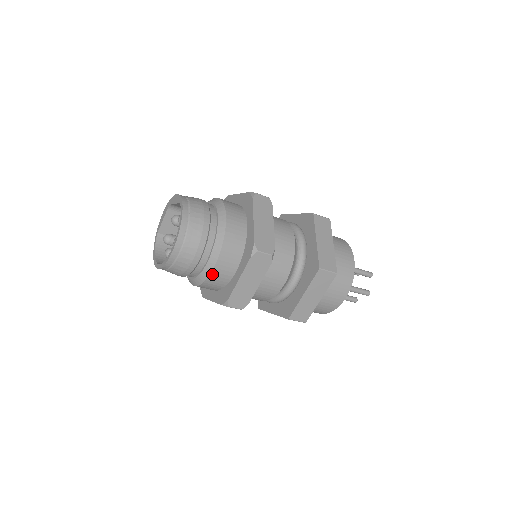
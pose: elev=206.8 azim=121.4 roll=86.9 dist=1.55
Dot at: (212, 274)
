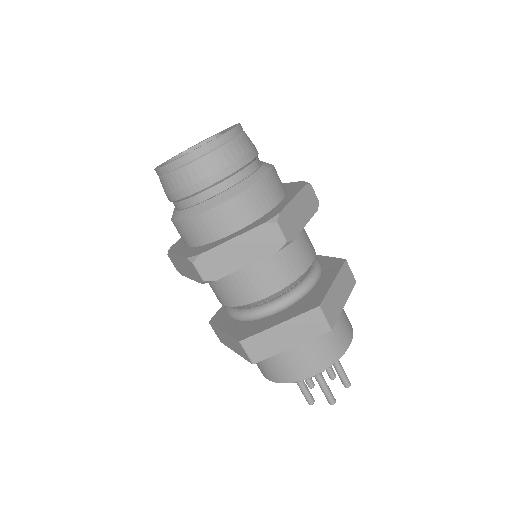
Dot at: (208, 213)
